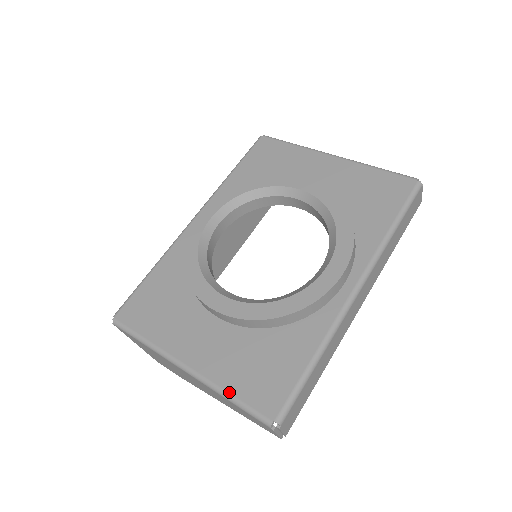
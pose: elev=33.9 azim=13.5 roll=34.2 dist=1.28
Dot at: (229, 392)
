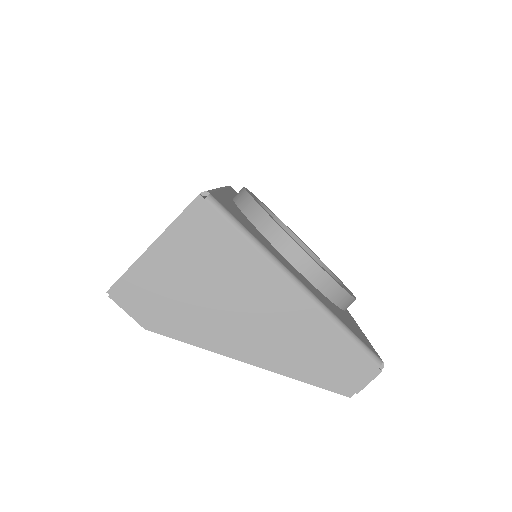
Dot at: (344, 323)
